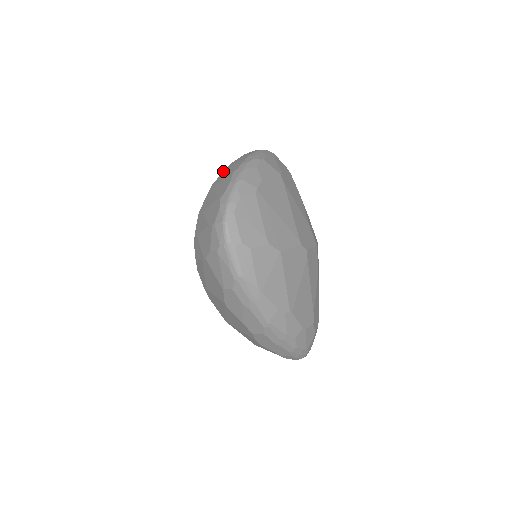
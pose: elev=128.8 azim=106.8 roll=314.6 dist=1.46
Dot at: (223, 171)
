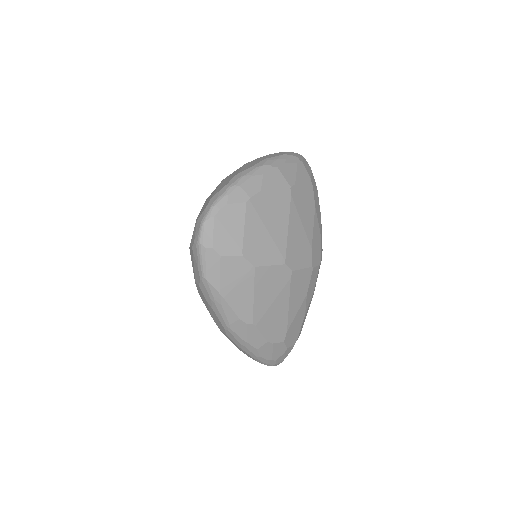
Dot at: occluded
